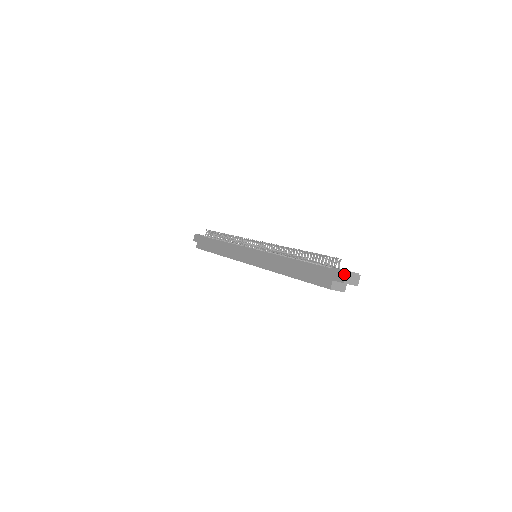
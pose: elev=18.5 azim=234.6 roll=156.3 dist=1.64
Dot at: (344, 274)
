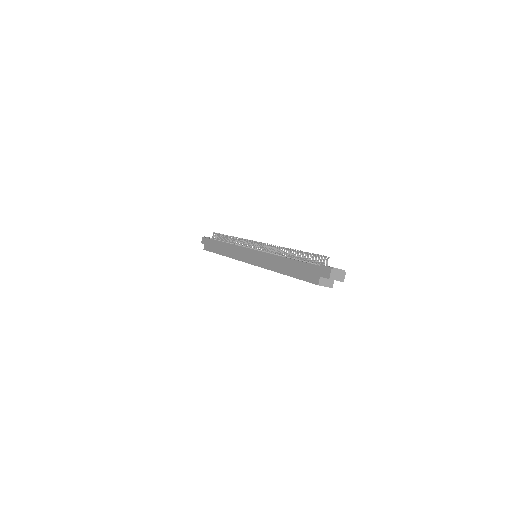
Dot at: (330, 271)
